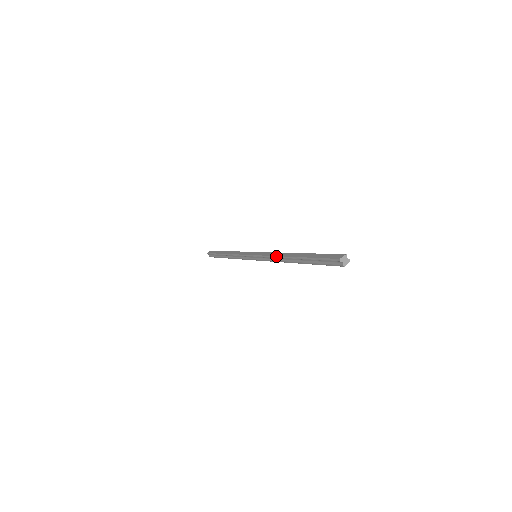
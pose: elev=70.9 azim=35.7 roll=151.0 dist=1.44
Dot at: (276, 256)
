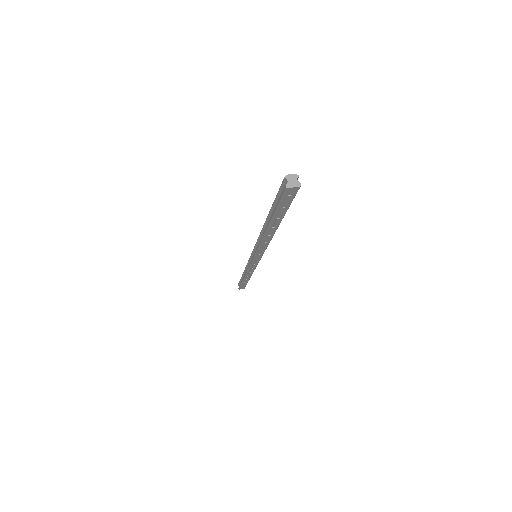
Dot at: occluded
